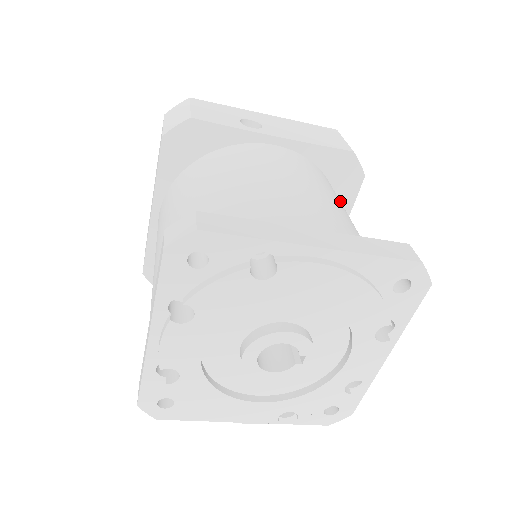
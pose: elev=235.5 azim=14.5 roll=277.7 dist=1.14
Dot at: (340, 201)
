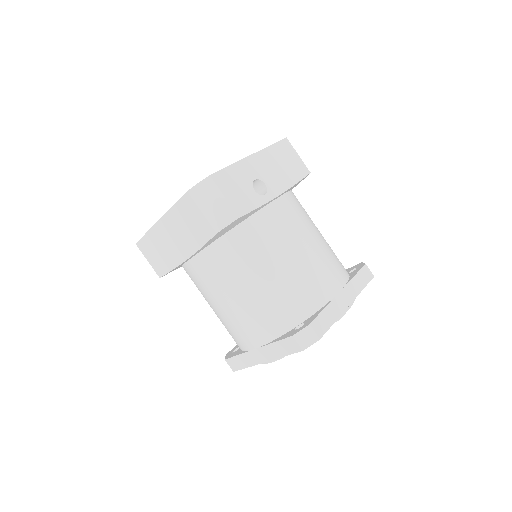
Dot at: occluded
